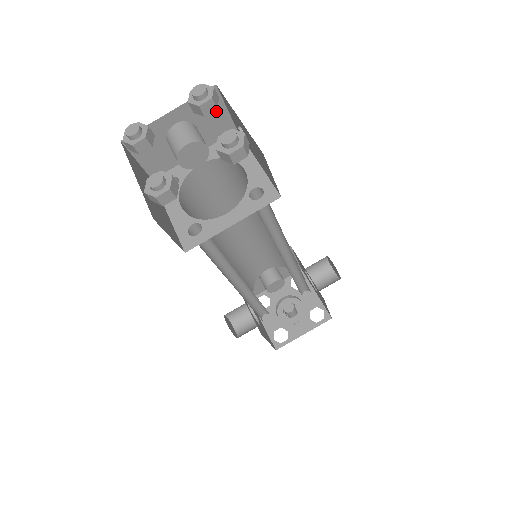
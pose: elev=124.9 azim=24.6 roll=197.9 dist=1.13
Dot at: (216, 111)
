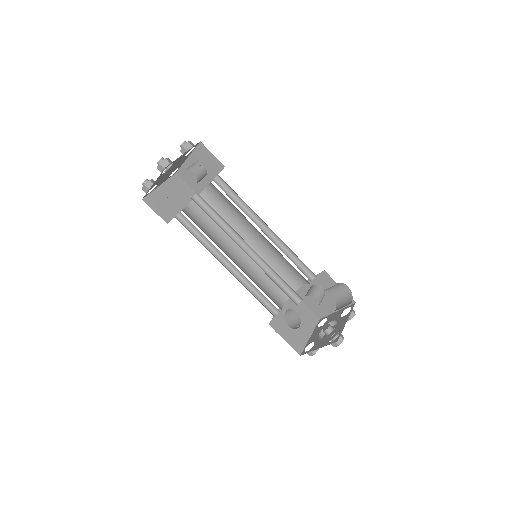
Dot at: (208, 156)
